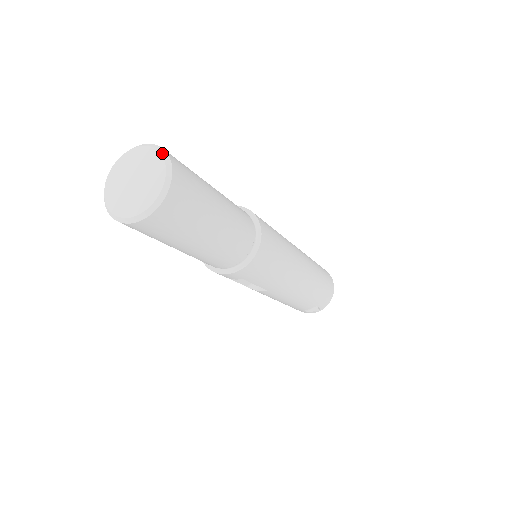
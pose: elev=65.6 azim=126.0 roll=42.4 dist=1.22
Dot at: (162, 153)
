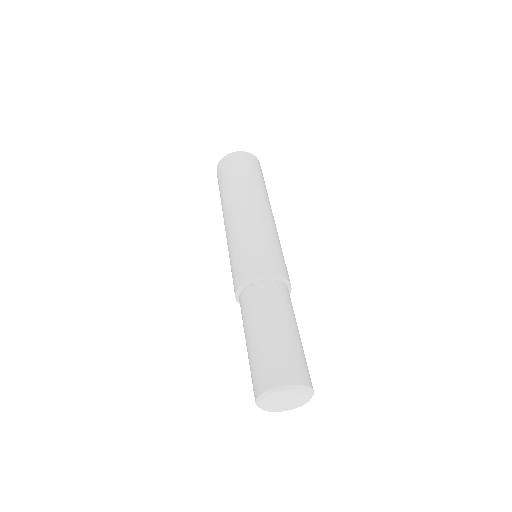
Dot at: occluded
